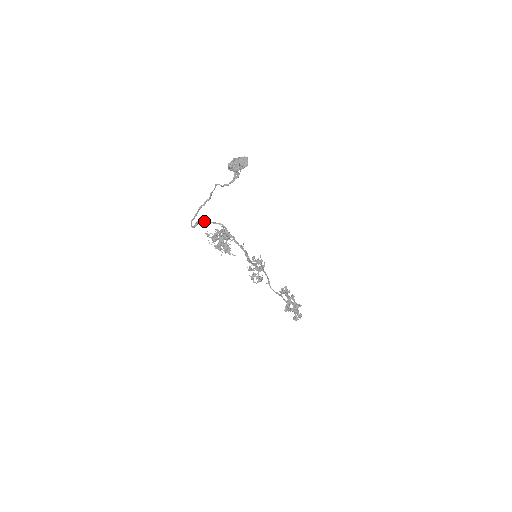
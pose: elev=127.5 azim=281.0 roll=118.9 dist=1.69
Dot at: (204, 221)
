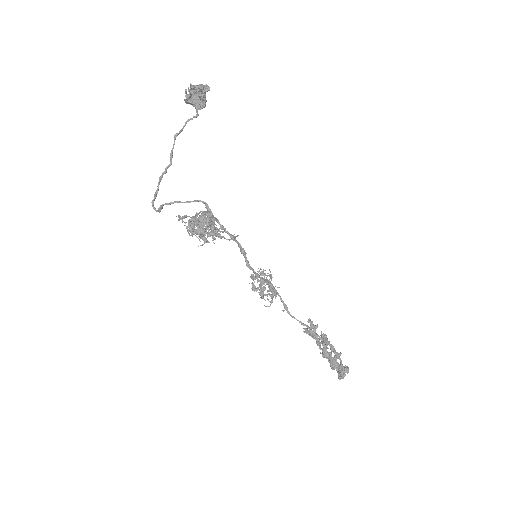
Dot at: (170, 203)
